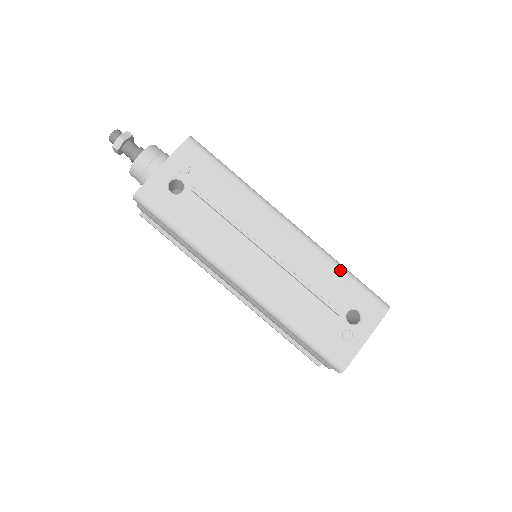
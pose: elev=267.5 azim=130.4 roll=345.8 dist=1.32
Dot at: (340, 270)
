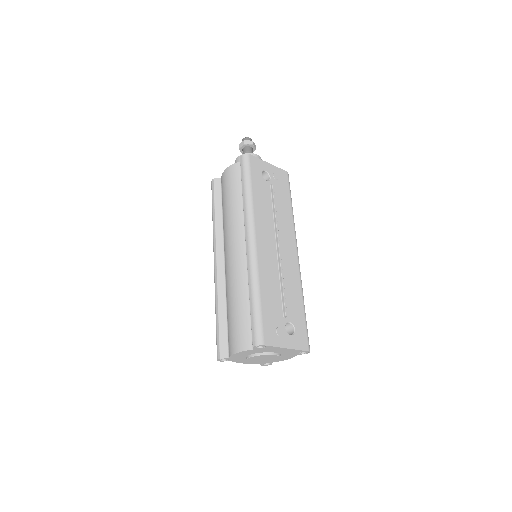
Dot at: (303, 301)
